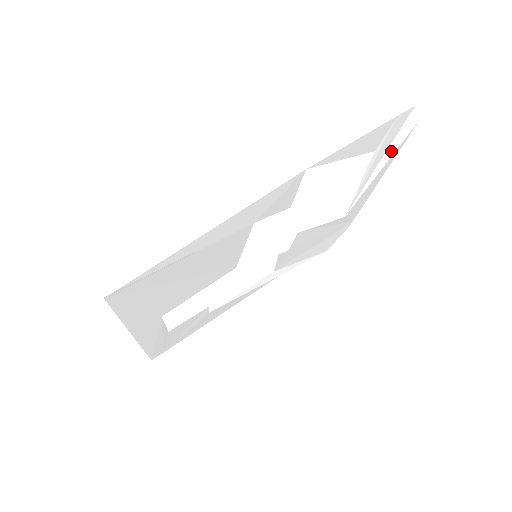
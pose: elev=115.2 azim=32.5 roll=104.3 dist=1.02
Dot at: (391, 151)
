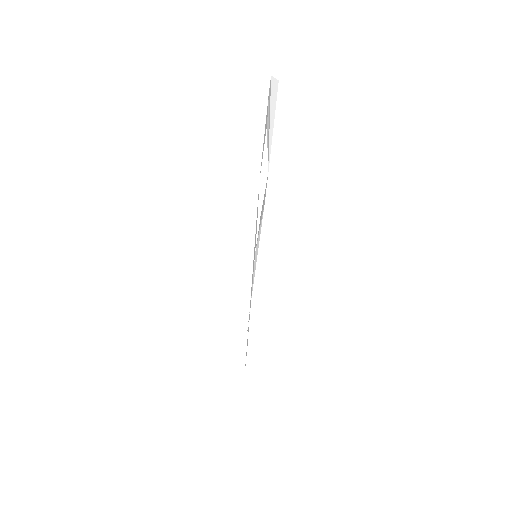
Dot at: (272, 114)
